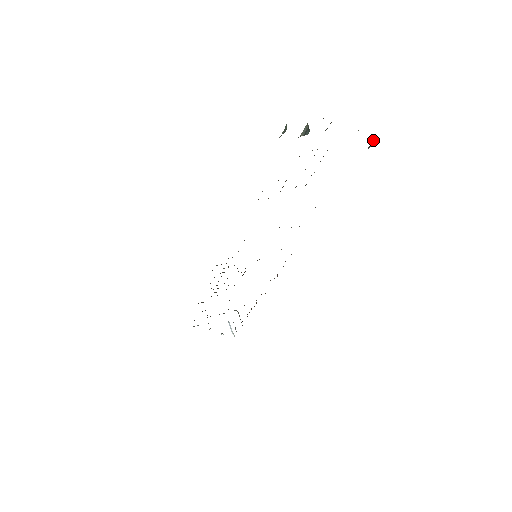
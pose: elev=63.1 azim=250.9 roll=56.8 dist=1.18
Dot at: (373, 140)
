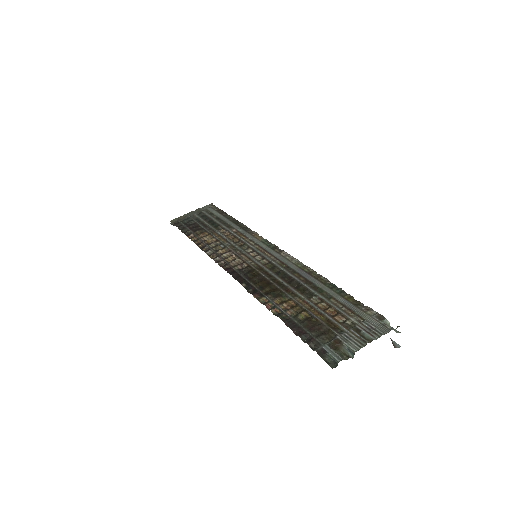
Dot at: occluded
